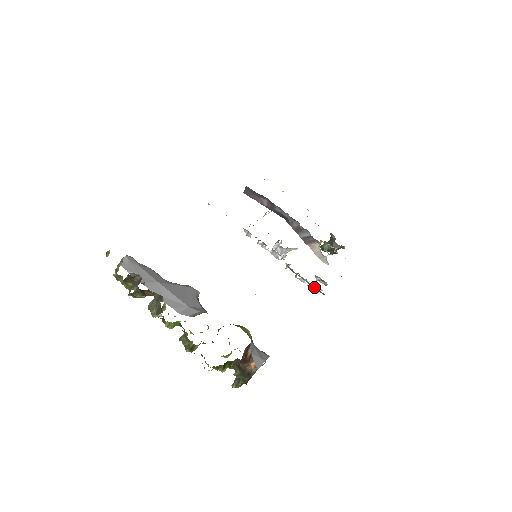
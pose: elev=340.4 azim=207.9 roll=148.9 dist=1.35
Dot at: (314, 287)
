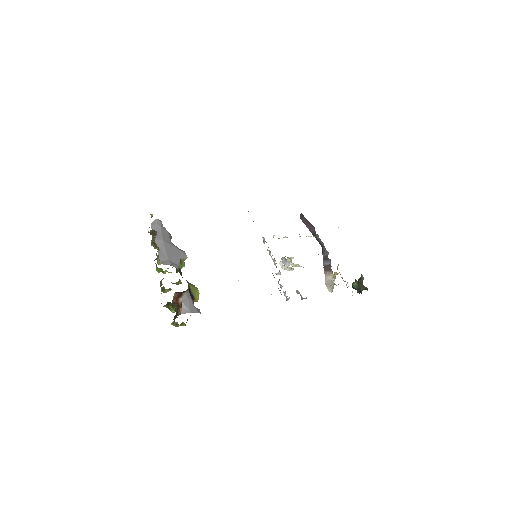
Dot at: occluded
